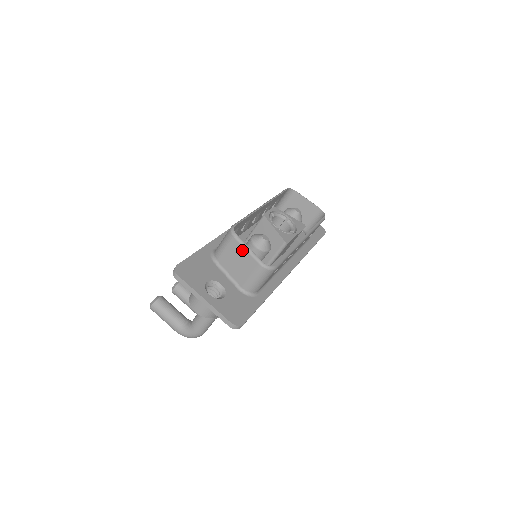
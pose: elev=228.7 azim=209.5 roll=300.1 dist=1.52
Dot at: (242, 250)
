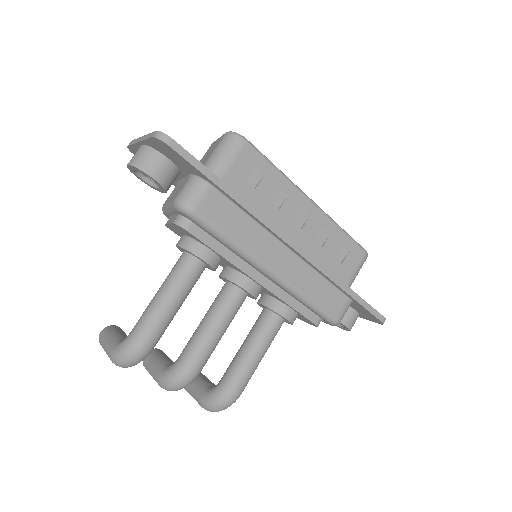
Dot at: (215, 142)
